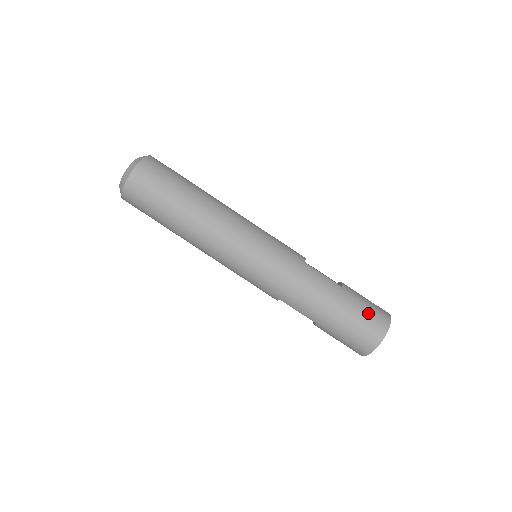
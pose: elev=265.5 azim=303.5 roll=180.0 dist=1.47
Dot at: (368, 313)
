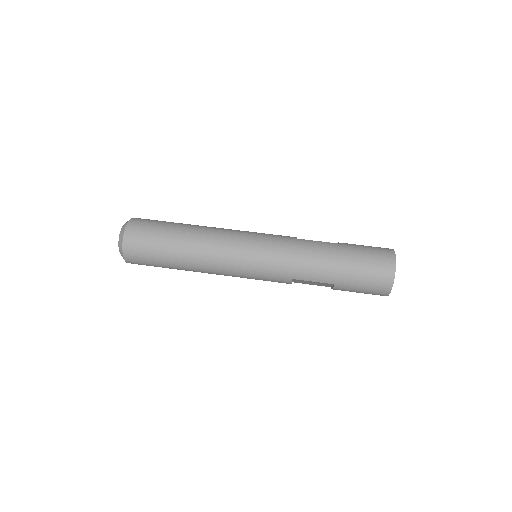
Dot at: (371, 252)
